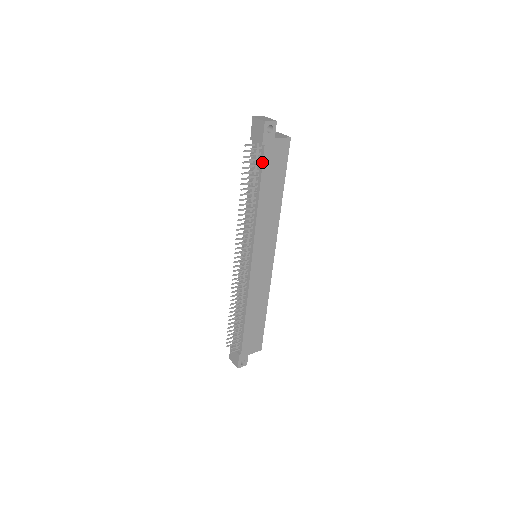
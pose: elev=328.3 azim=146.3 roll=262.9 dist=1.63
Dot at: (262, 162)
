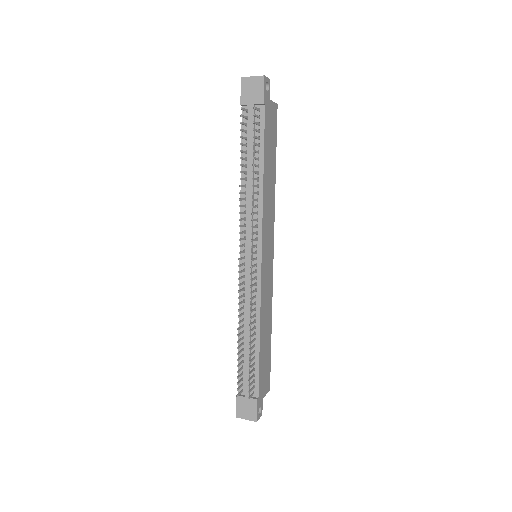
Dot at: (264, 126)
